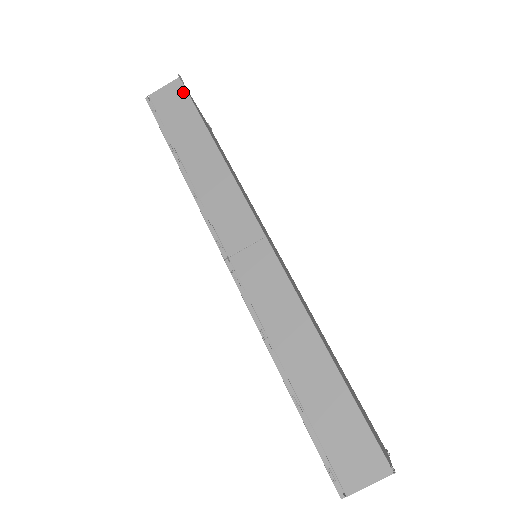
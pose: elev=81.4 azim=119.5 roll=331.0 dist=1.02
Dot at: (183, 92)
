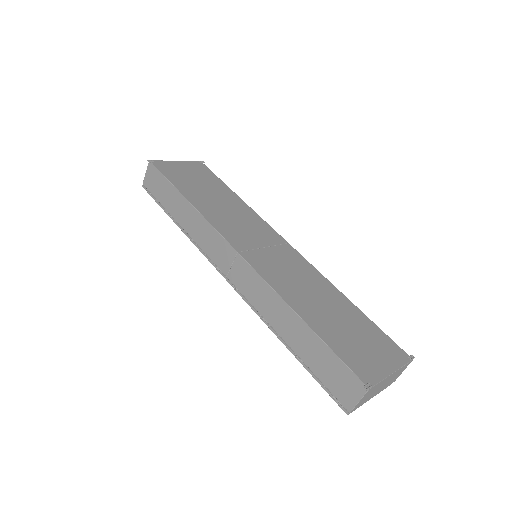
Dot at: (156, 171)
